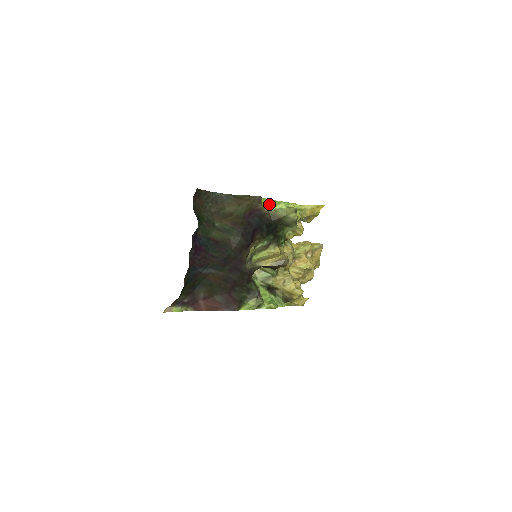
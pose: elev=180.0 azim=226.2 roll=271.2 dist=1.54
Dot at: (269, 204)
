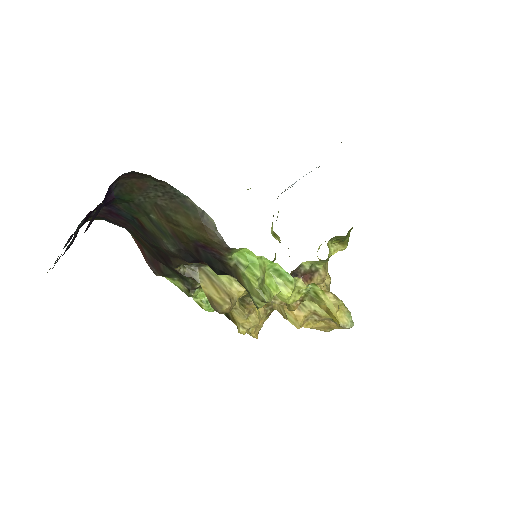
Dot at: (246, 261)
